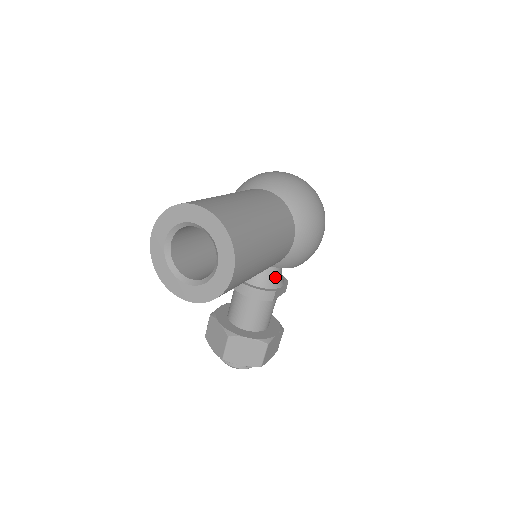
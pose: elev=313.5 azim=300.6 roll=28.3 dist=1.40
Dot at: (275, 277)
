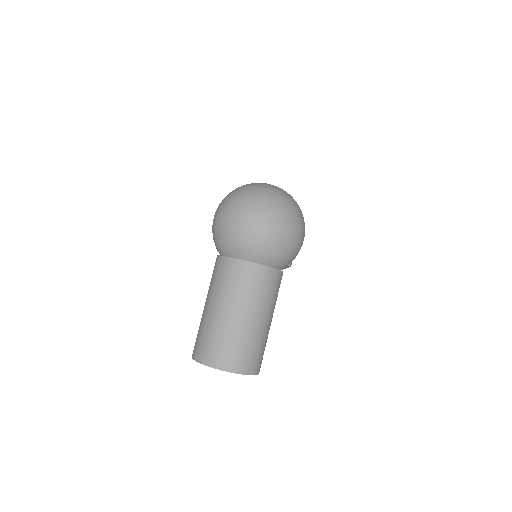
Dot at: occluded
